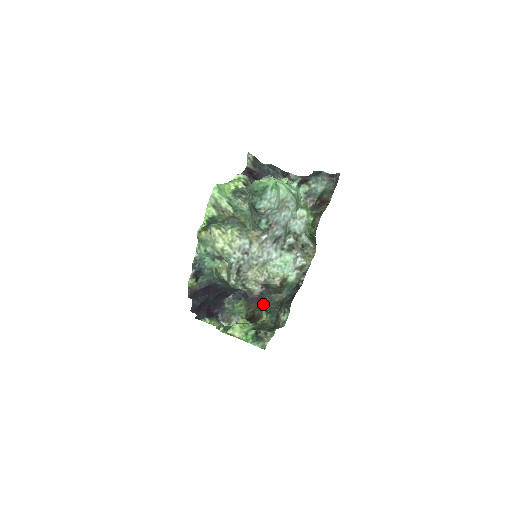
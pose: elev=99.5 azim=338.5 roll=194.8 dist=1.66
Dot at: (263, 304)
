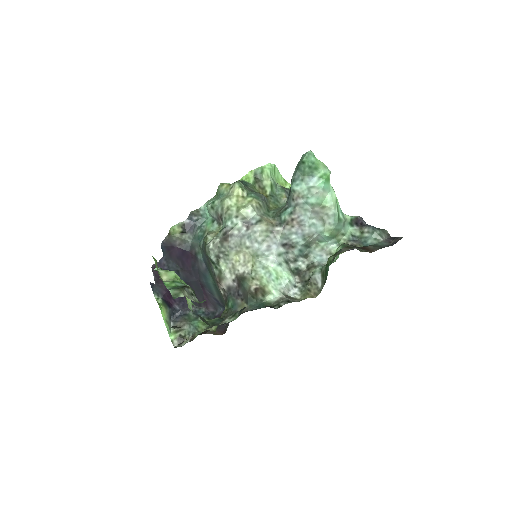
Dot at: occluded
